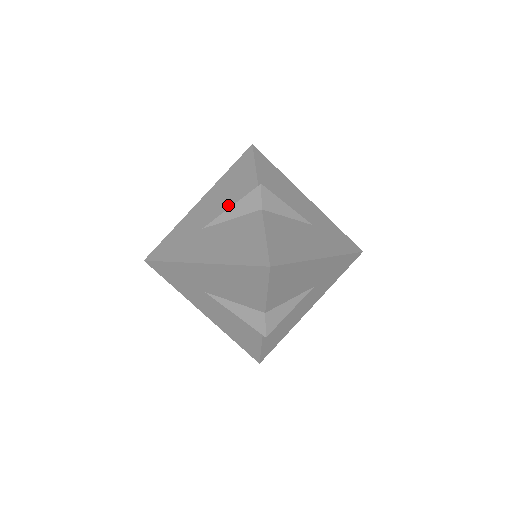
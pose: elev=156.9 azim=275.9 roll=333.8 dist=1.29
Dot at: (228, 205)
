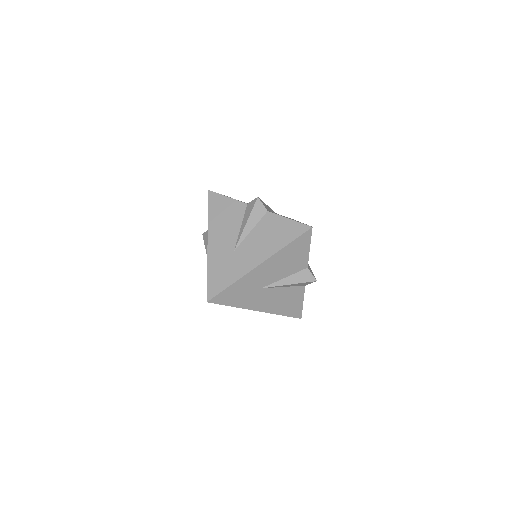
Dot at: (238, 227)
